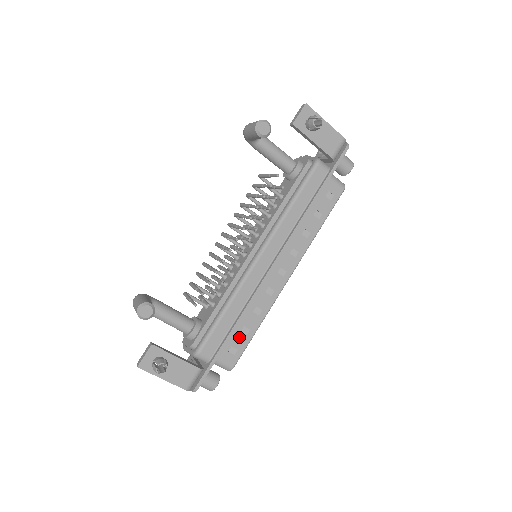
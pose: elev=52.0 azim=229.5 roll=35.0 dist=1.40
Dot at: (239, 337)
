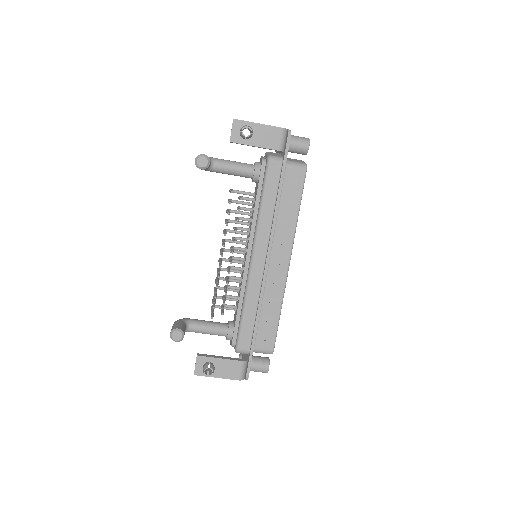
Dot at: (267, 326)
